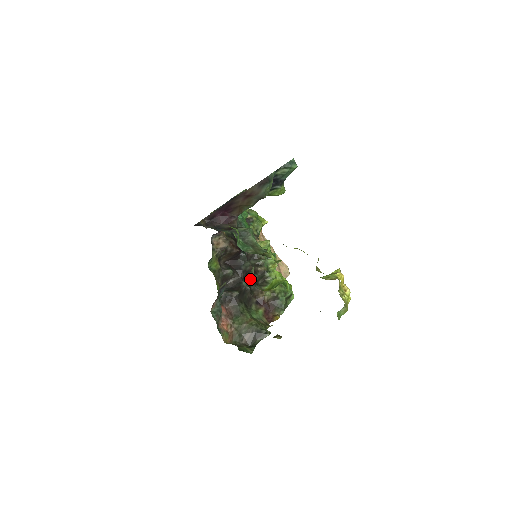
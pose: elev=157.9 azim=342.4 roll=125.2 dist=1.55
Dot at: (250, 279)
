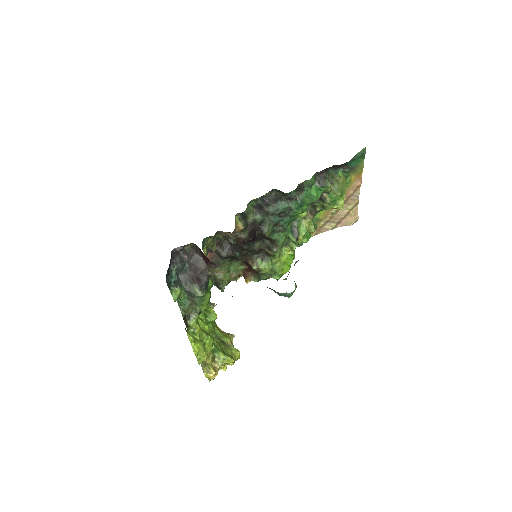
Dot at: (252, 250)
